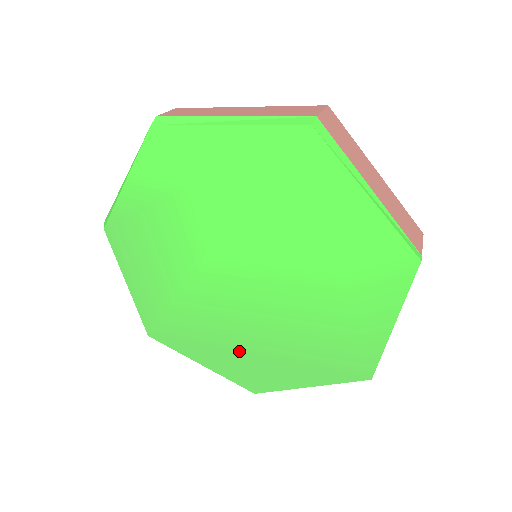
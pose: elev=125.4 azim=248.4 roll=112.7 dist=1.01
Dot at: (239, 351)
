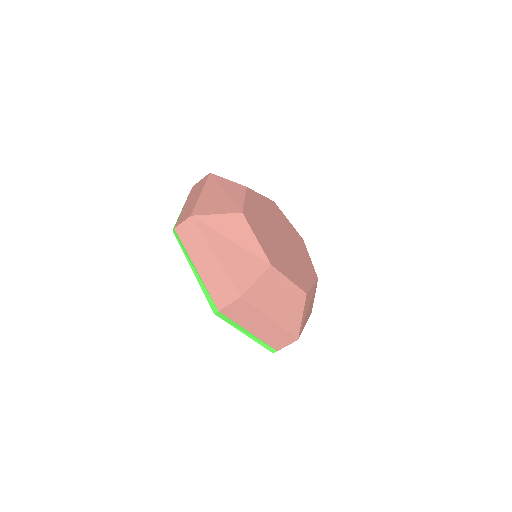
Dot at: occluded
